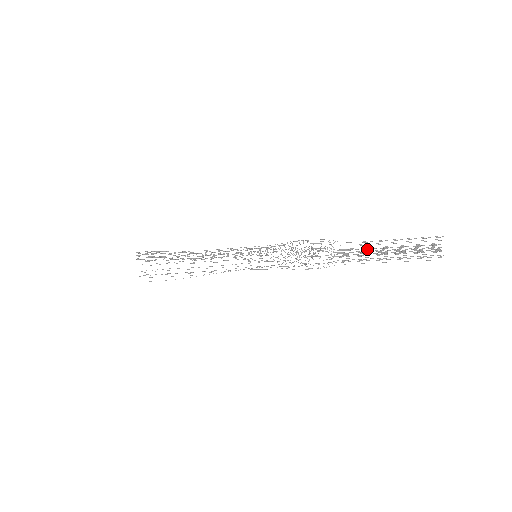
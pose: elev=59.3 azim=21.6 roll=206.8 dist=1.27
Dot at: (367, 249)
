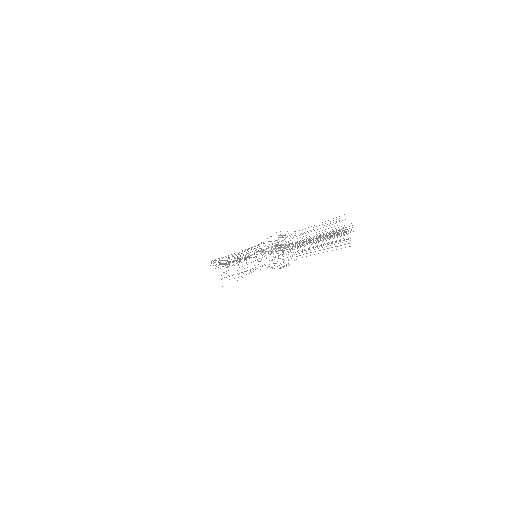
Dot at: occluded
